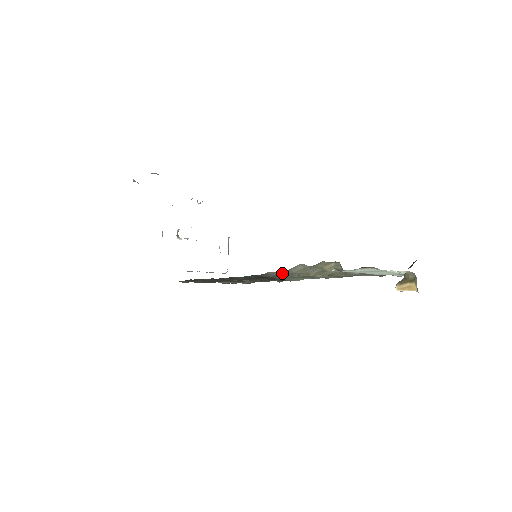
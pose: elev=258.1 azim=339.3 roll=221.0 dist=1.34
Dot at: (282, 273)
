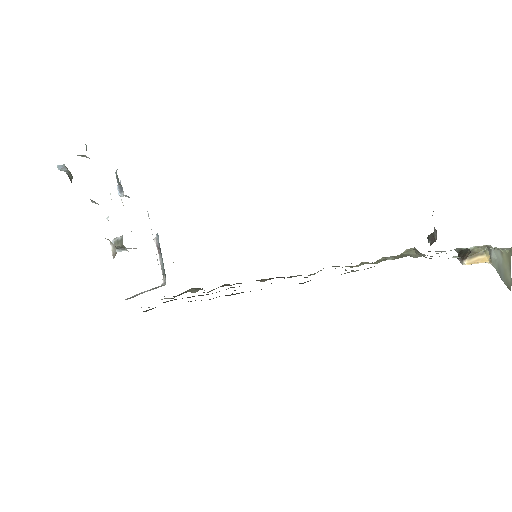
Dot at: occluded
